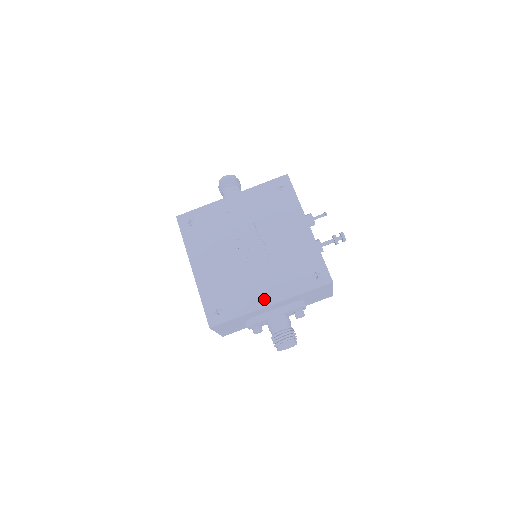
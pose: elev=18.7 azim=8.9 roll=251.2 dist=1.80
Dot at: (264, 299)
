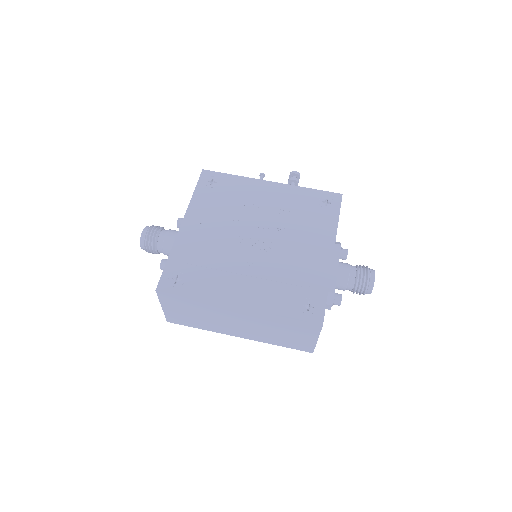
Dot at: (323, 256)
